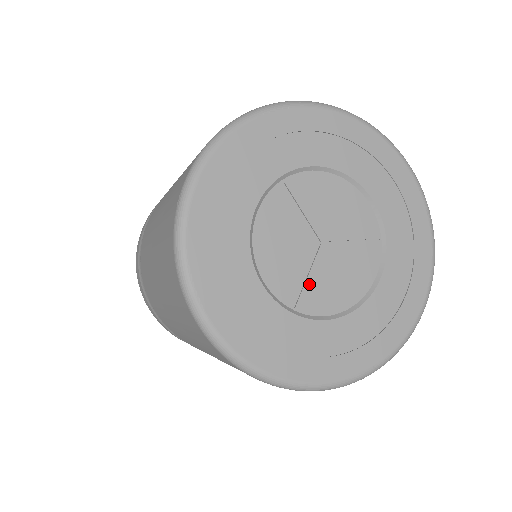
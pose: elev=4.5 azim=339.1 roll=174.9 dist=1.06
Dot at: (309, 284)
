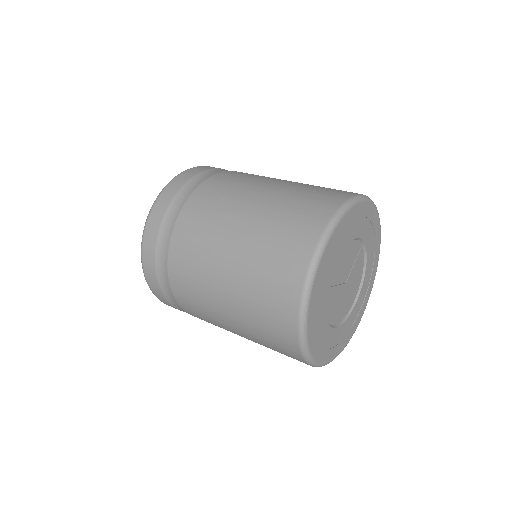
Dot at: (347, 301)
